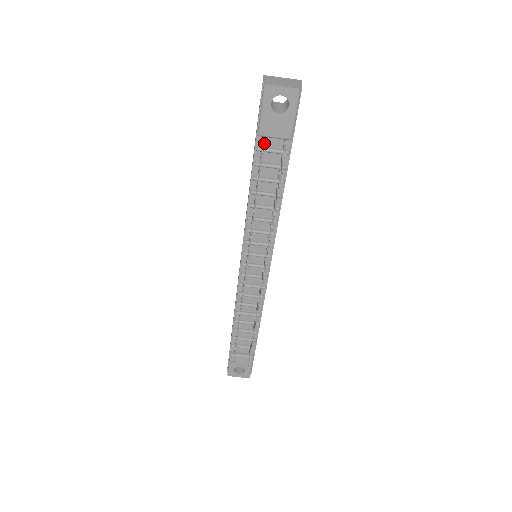
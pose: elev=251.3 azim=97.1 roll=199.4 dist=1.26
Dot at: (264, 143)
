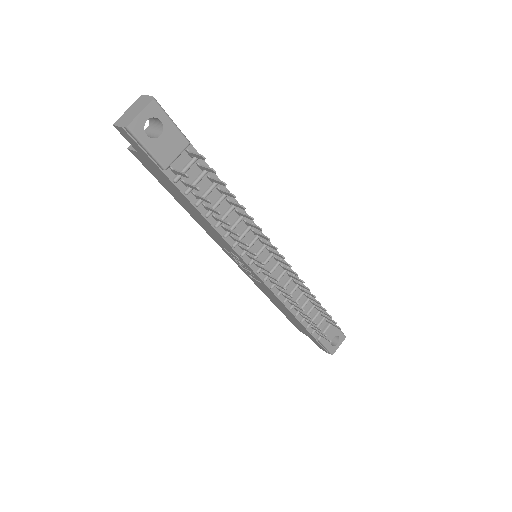
Dot at: (174, 171)
